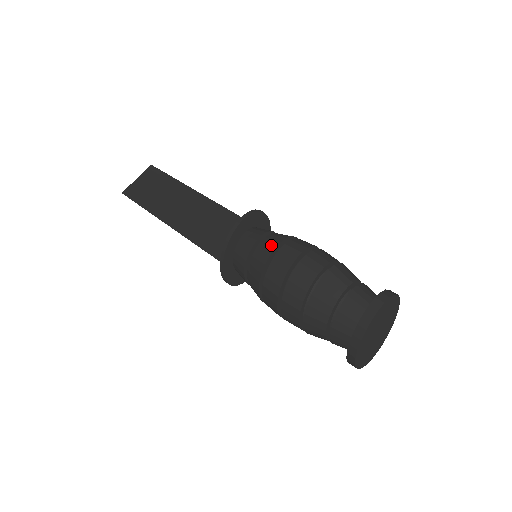
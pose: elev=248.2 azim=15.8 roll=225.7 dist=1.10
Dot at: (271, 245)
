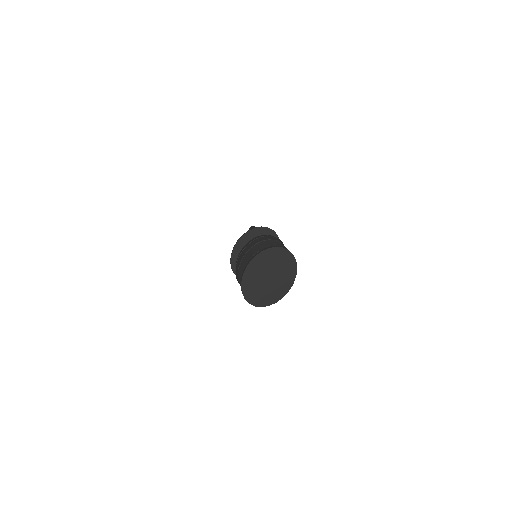
Dot at: occluded
